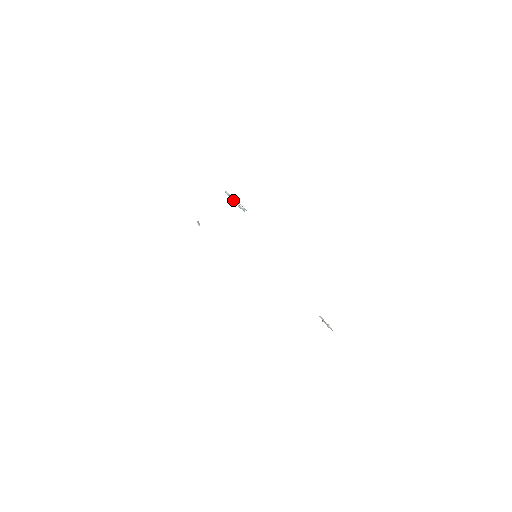
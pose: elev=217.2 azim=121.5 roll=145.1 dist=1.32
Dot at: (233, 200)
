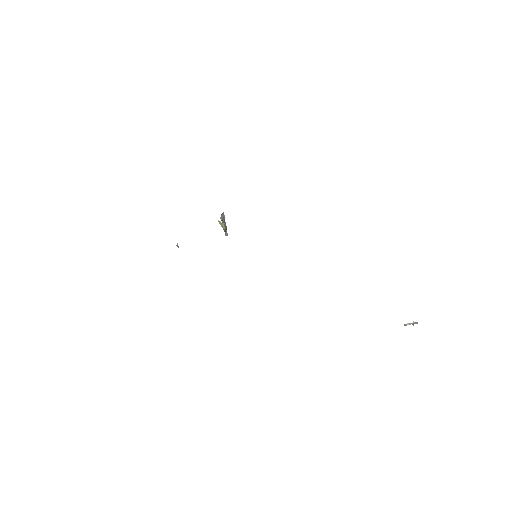
Dot at: (220, 224)
